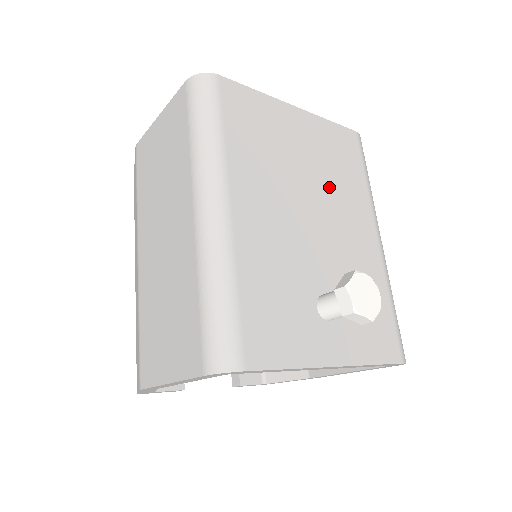
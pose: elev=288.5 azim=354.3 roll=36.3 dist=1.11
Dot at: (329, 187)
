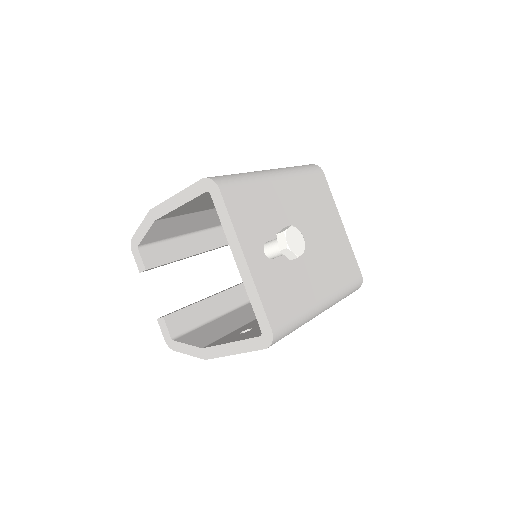
Dot at: (324, 252)
